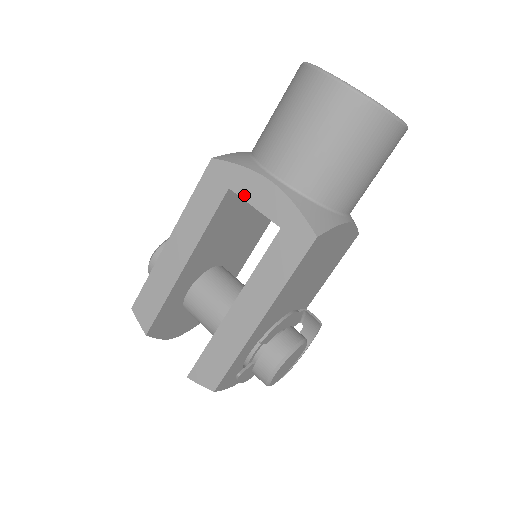
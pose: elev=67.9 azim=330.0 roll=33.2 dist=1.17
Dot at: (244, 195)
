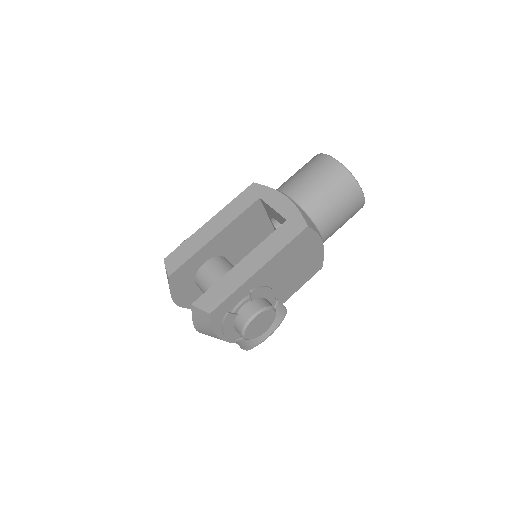
Dot at: (268, 202)
